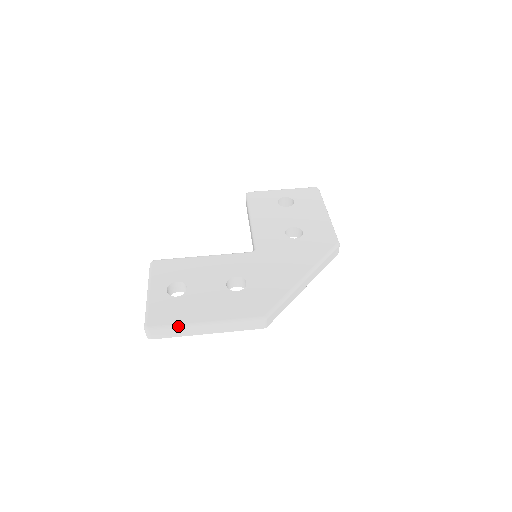
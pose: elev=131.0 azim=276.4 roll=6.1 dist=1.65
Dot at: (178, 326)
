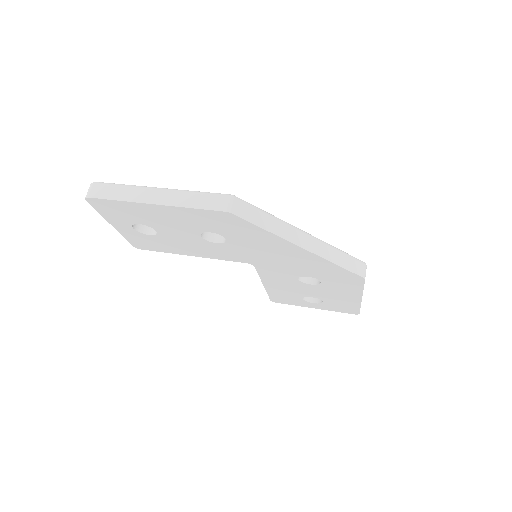
Dot at: (127, 185)
